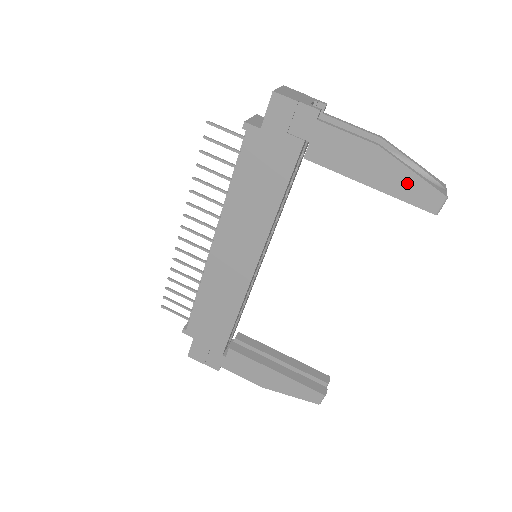
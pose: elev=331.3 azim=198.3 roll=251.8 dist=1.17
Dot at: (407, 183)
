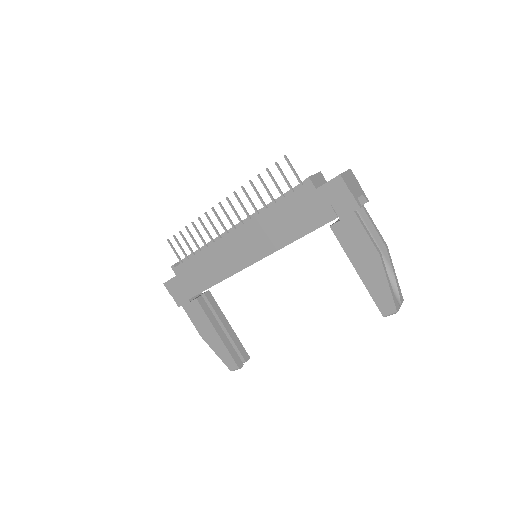
Dot at: (380, 287)
